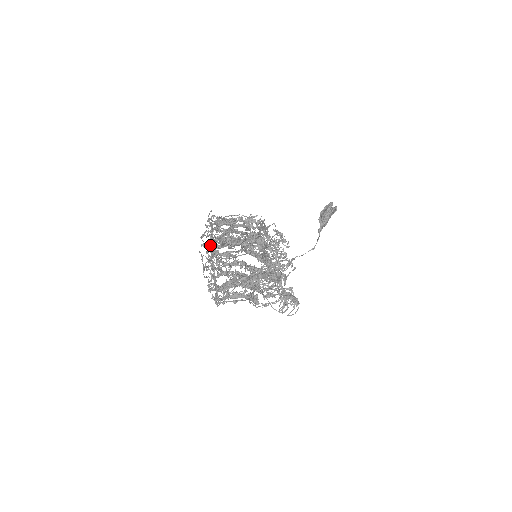
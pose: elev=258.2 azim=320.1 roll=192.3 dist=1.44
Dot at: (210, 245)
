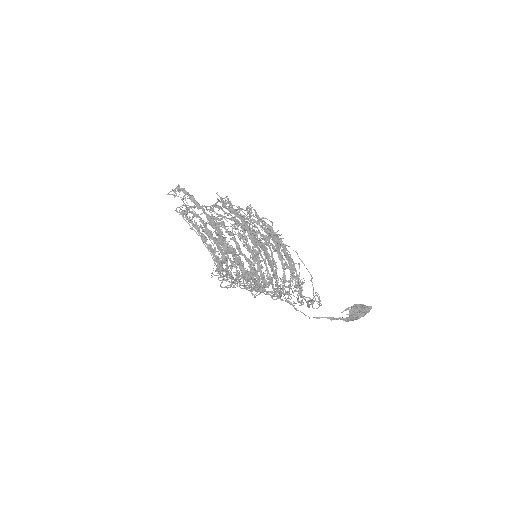
Dot at: occluded
